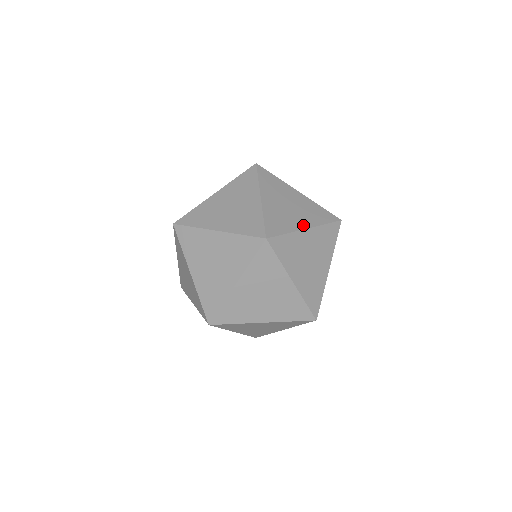
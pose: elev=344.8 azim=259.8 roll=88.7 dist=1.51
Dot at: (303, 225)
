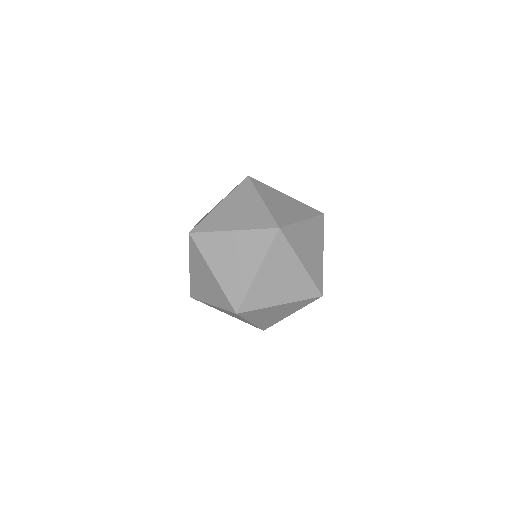
Dot at: (300, 218)
